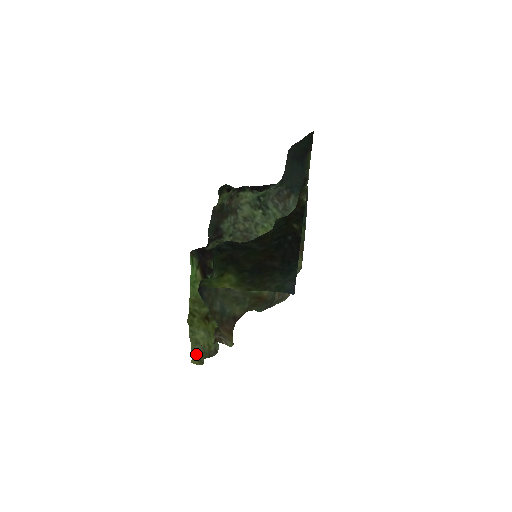
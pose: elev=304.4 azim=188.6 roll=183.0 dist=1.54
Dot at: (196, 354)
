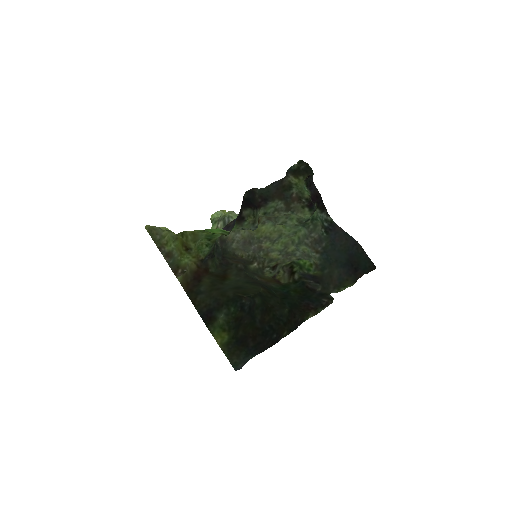
Dot at: (153, 227)
